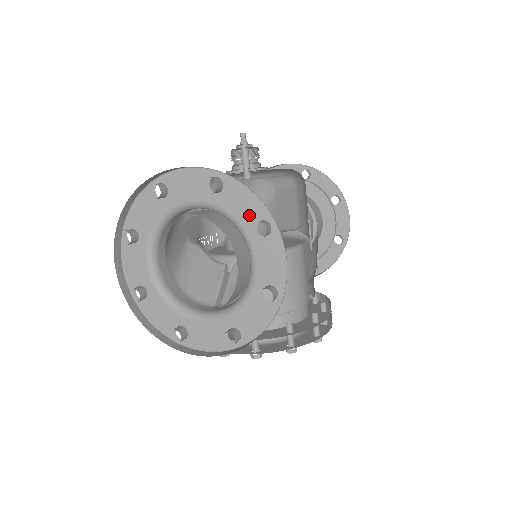
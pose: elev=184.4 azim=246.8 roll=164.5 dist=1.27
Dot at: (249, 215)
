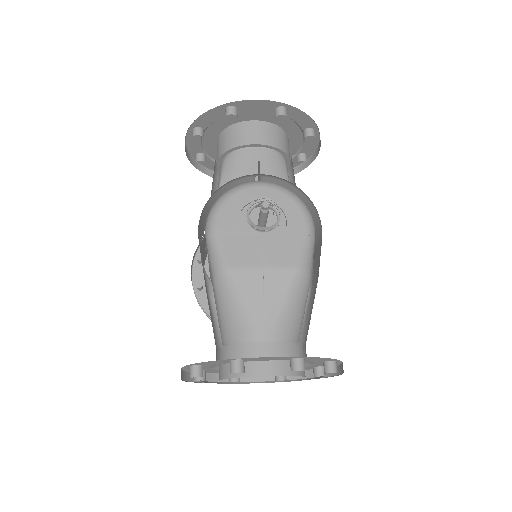
Dot at: (320, 361)
